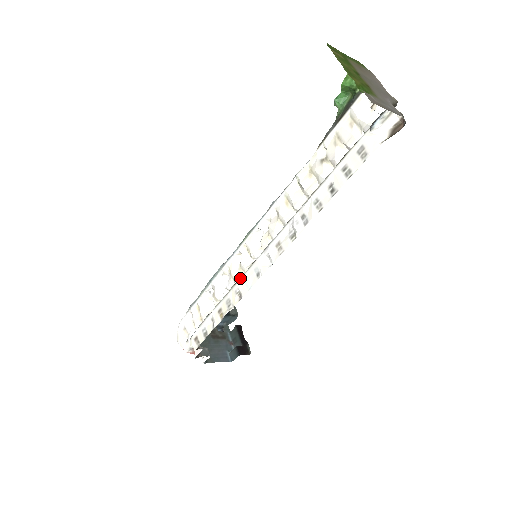
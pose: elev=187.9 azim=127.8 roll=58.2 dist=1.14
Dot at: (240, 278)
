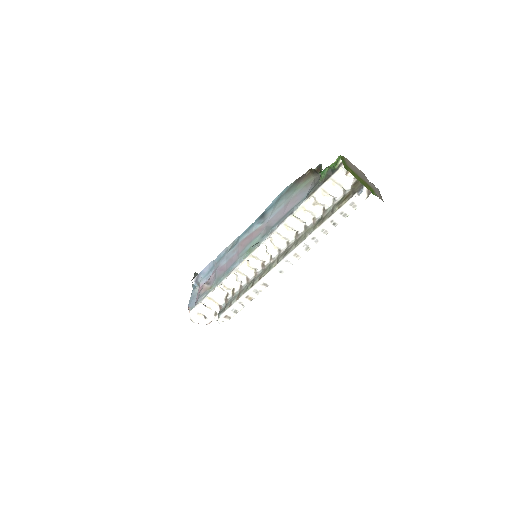
Dot at: (263, 277)
